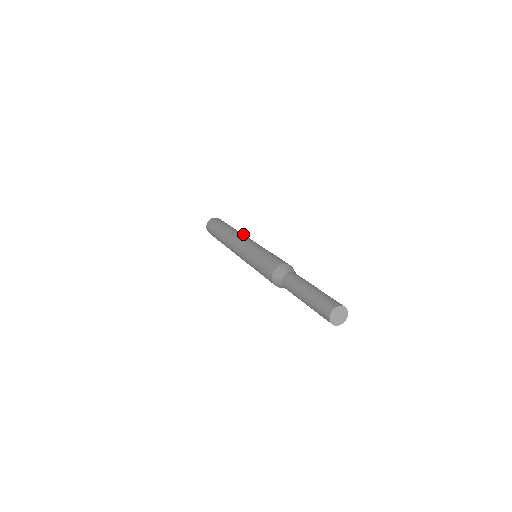
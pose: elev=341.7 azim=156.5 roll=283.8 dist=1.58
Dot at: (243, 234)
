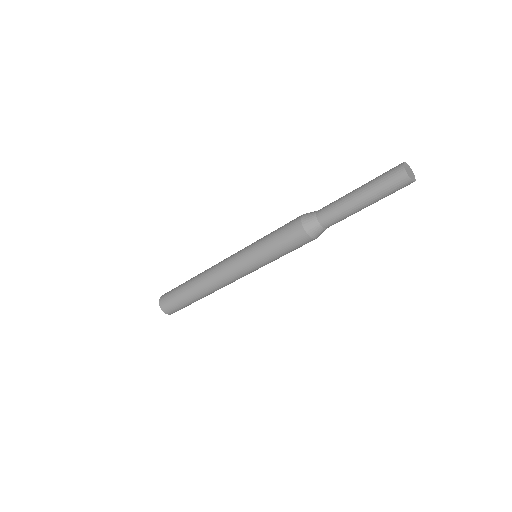
Dot at: occluded
